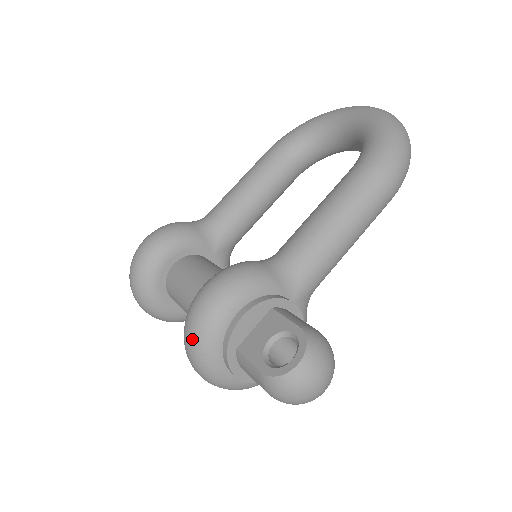
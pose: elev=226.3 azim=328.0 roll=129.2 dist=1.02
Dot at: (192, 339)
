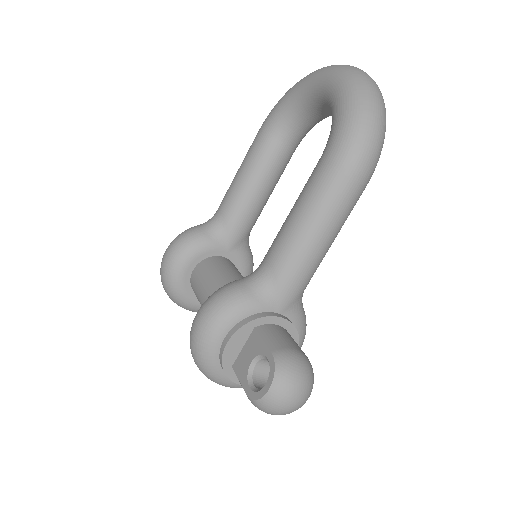
Dot at: (196, 362)
